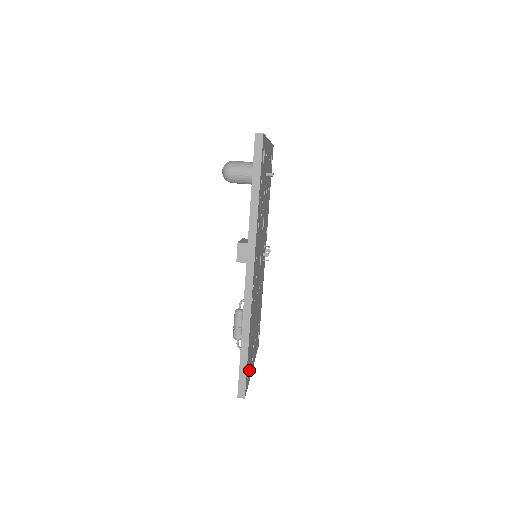
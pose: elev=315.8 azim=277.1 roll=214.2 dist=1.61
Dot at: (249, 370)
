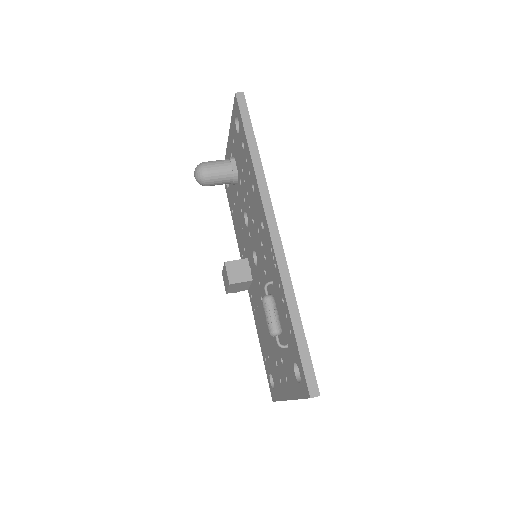
Dot at: occluded
